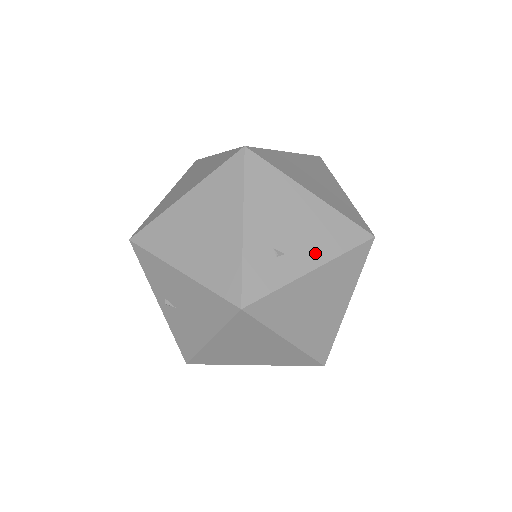
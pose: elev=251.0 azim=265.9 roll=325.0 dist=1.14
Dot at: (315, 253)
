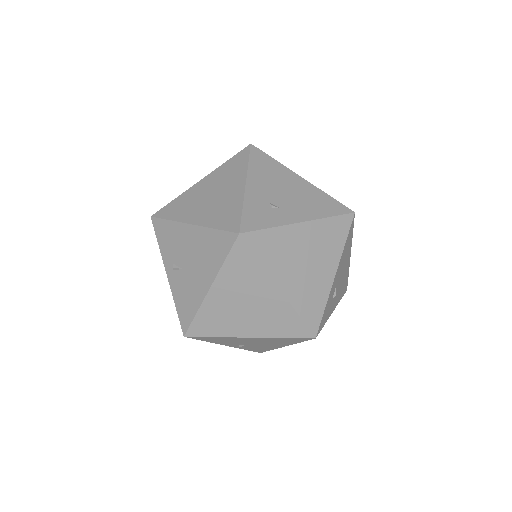
Dot at: (304, 212)
